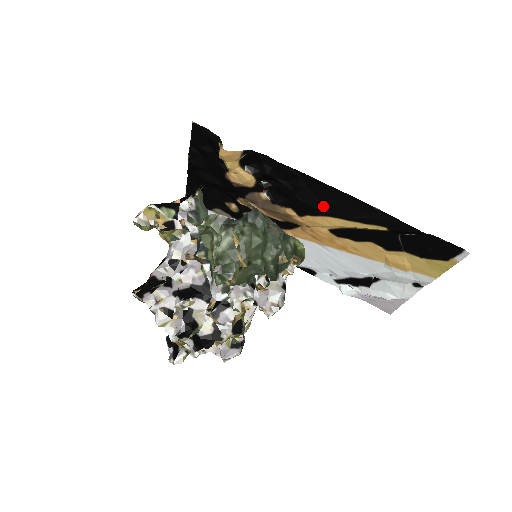
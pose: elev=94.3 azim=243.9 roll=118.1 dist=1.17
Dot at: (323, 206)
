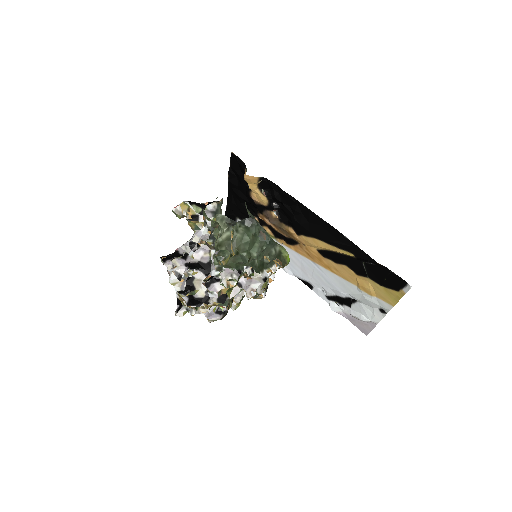
Dot at: (312, 229)
